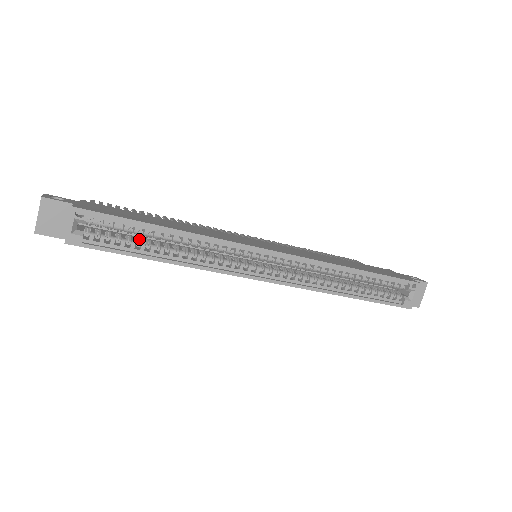
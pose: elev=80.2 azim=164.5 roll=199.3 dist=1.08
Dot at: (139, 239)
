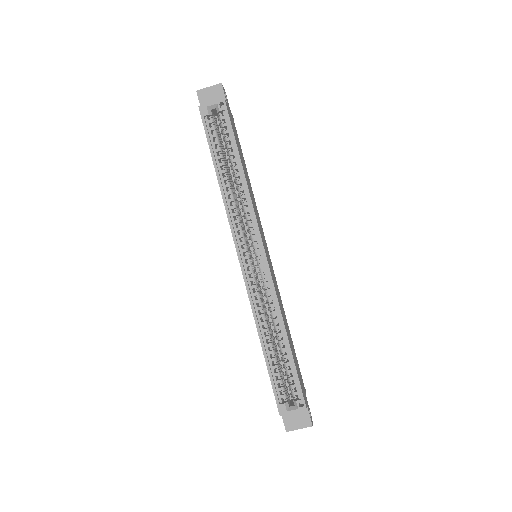
Dot at: (225, 154)
